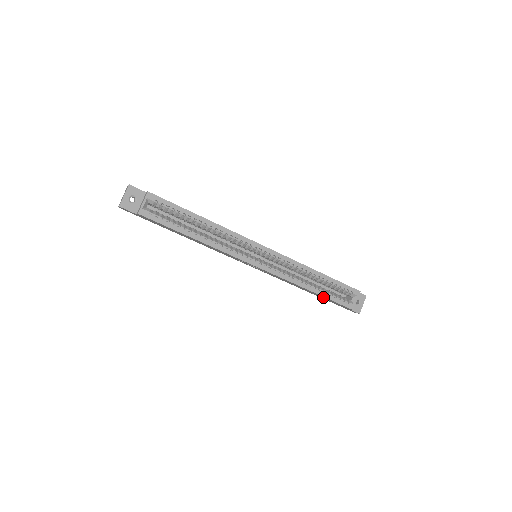
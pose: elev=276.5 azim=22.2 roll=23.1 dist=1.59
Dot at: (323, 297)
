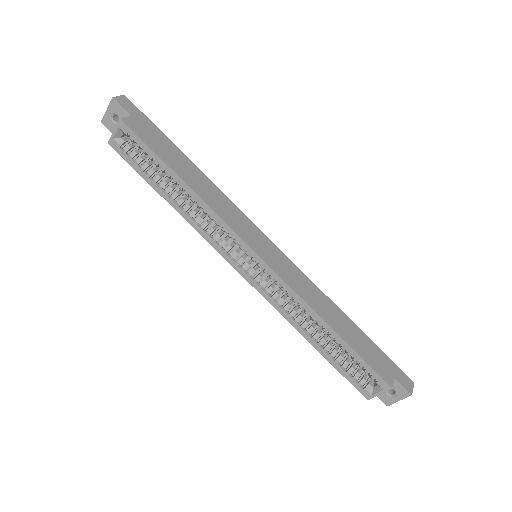
Dot at: occluded
